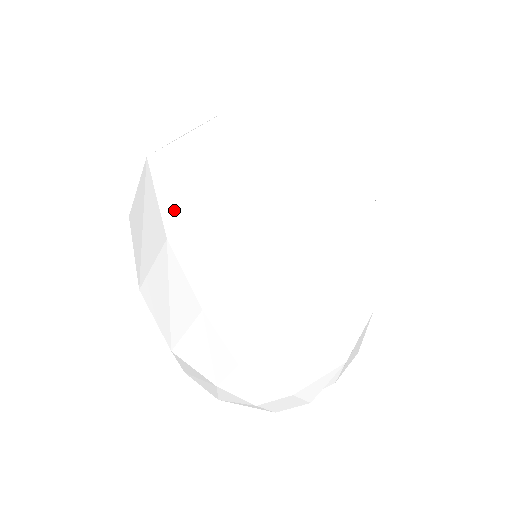
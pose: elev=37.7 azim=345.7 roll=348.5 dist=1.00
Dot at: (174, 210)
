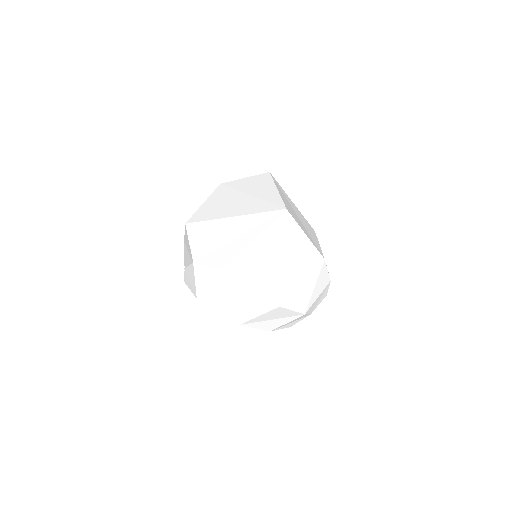
Dot at: (233, 315)
